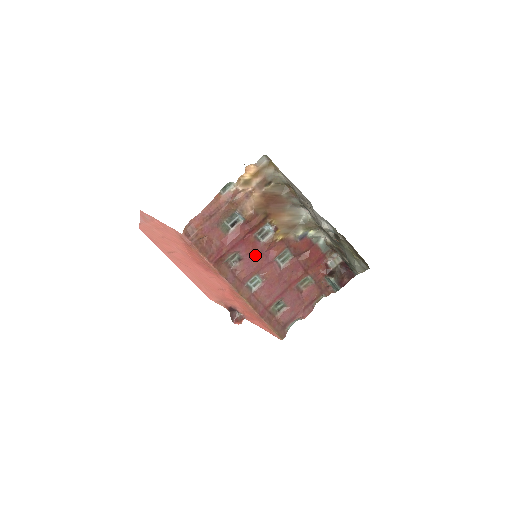
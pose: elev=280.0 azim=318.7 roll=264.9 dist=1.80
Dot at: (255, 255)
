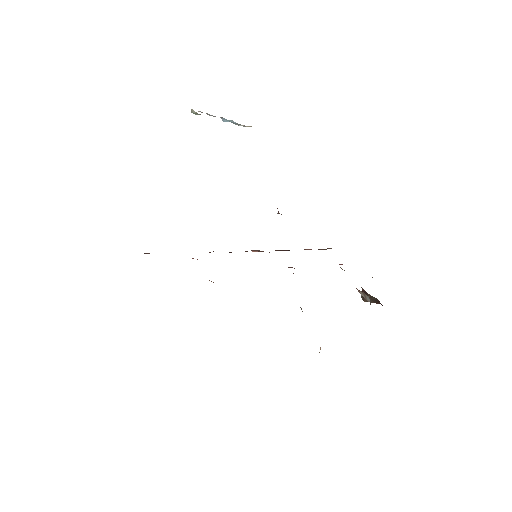
Dot at: occluded
